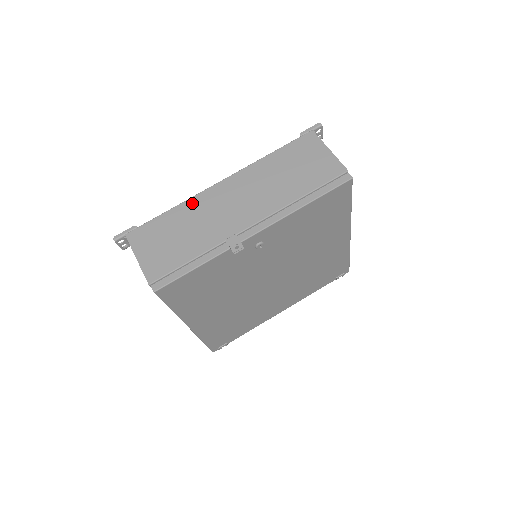
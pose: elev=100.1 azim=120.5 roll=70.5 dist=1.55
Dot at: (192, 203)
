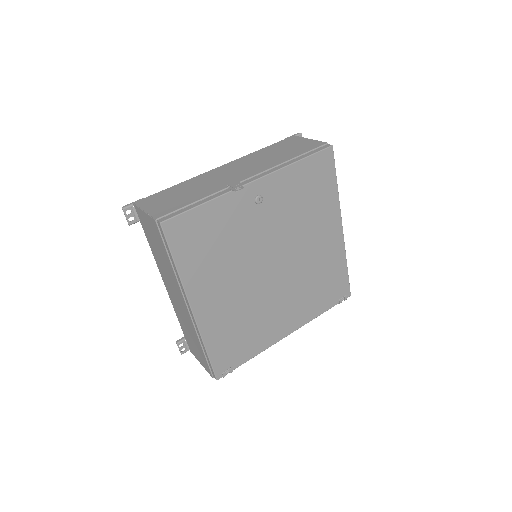
Dot at: (195, 179)
